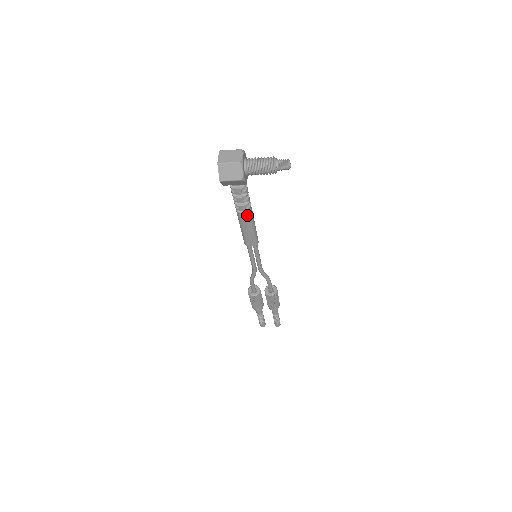
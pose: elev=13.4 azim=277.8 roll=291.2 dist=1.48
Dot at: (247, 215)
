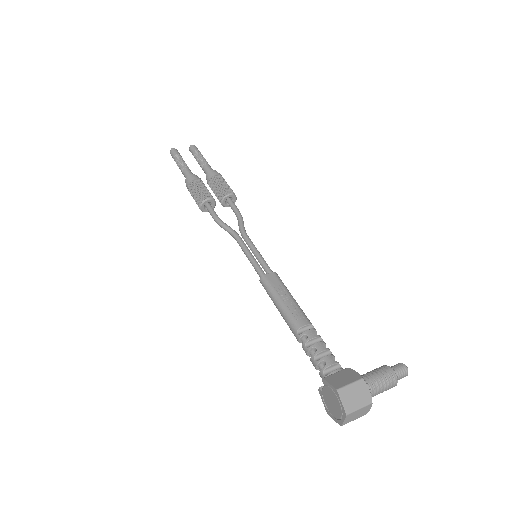
Dot at: occluded
